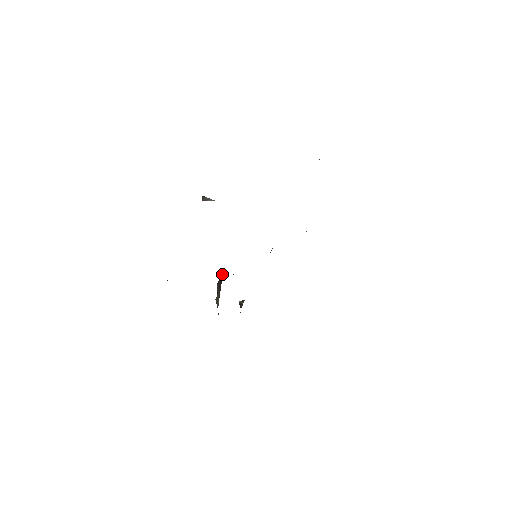
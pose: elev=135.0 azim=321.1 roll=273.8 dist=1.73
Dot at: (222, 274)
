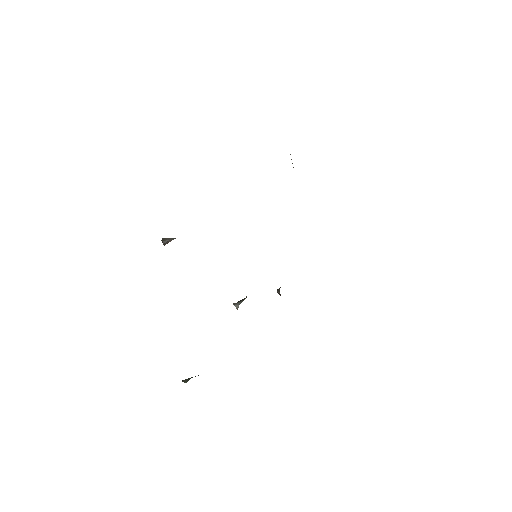
Dot at: (236, 305)
